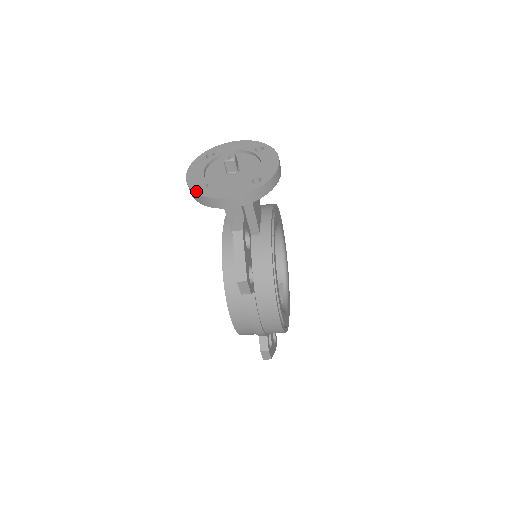
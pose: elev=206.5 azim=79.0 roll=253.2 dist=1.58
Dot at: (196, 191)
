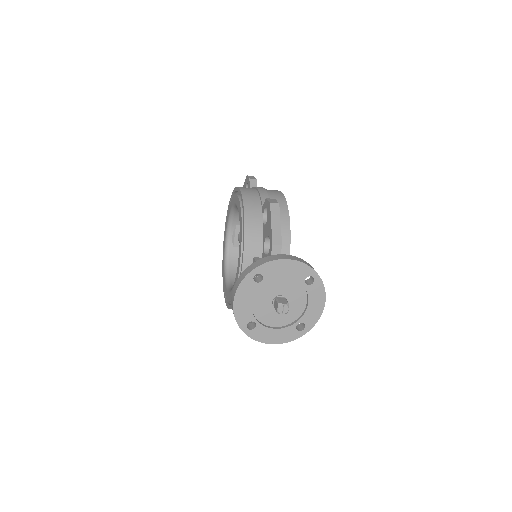
Dot at: (244, 331)
